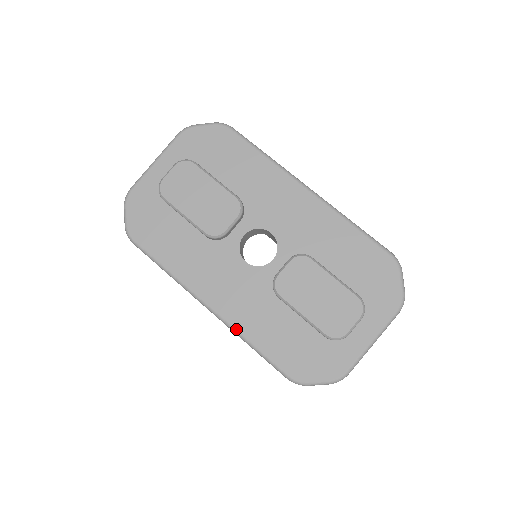
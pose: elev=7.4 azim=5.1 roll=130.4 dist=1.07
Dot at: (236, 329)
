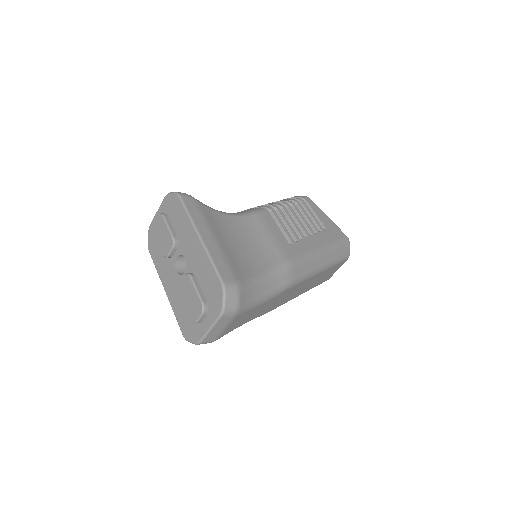
Dot at: (171, 305)
